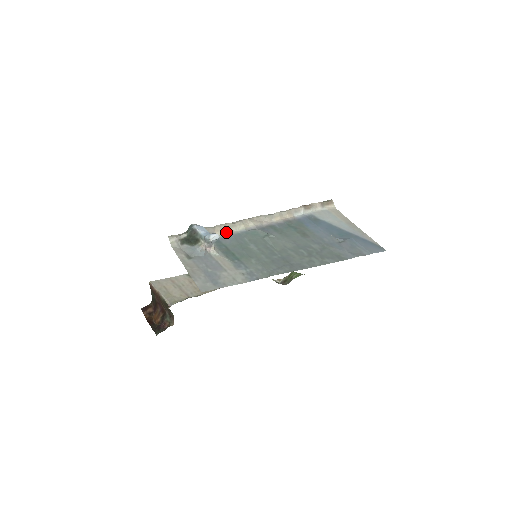
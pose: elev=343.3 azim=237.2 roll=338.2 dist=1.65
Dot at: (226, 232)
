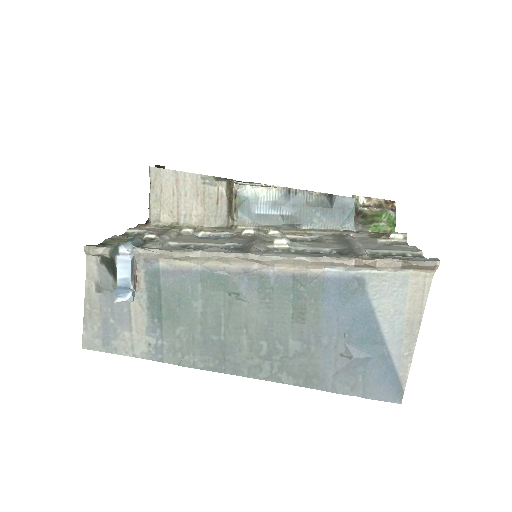
Dot at: (178, 263)
